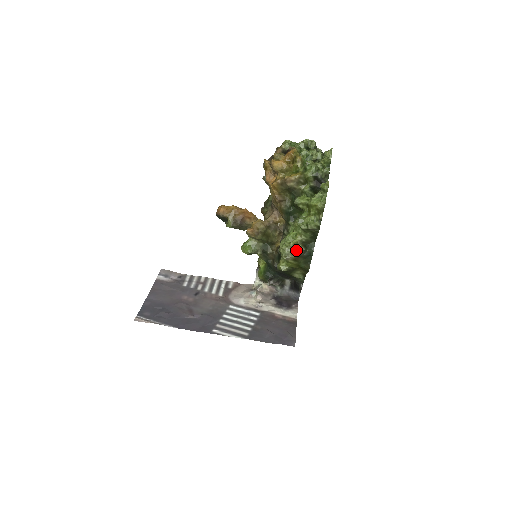
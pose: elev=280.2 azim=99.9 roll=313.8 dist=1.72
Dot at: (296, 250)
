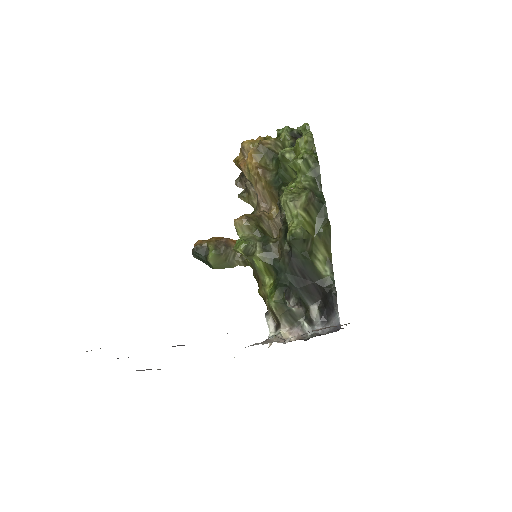
Dot at: (301, 192)
